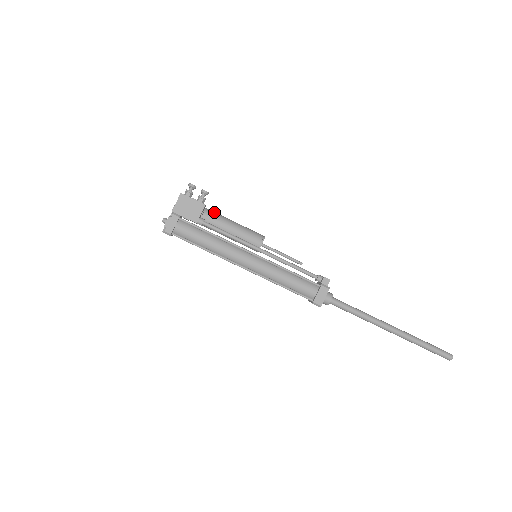
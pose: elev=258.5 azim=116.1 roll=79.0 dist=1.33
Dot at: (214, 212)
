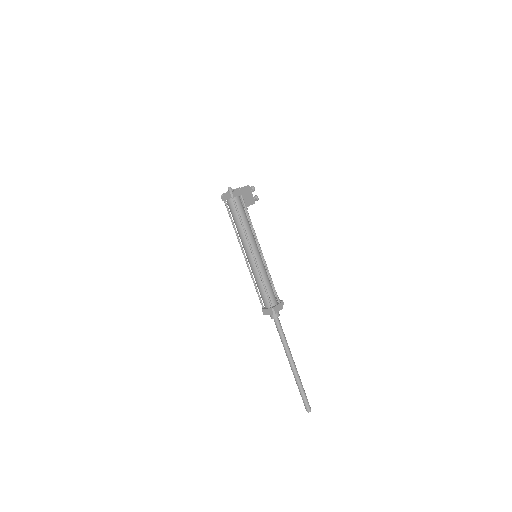
Dot at: occluded
